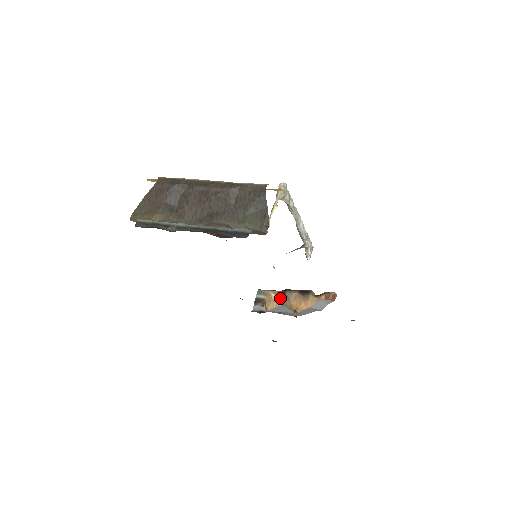
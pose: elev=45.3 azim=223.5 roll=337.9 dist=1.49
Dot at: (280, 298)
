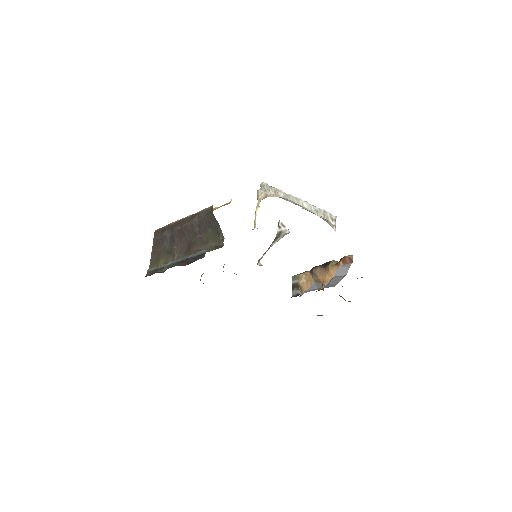
Dot at: (310, 277)
